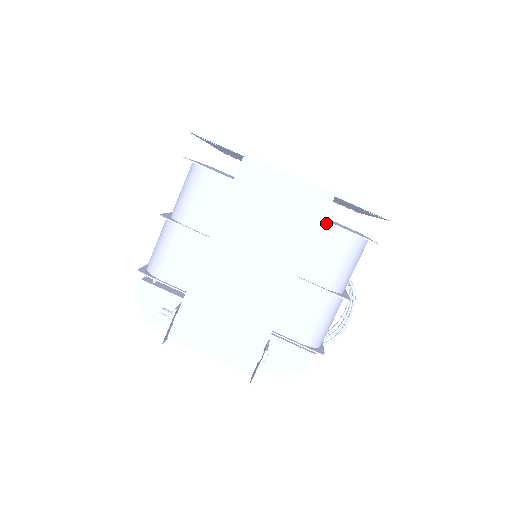
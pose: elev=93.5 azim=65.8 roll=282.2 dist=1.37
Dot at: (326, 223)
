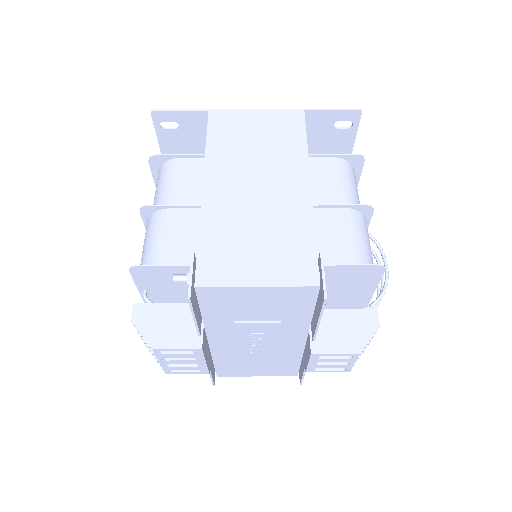
Dot at: (309, 158)
